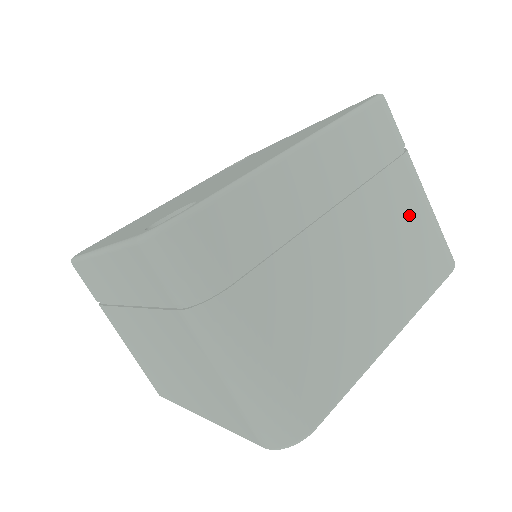
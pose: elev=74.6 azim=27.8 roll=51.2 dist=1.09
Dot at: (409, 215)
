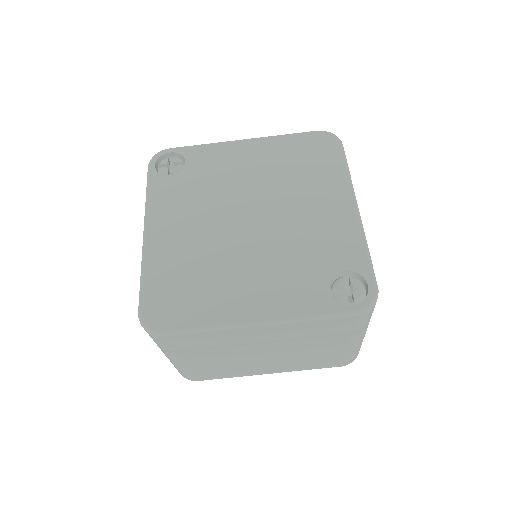
Dot at: occluded
